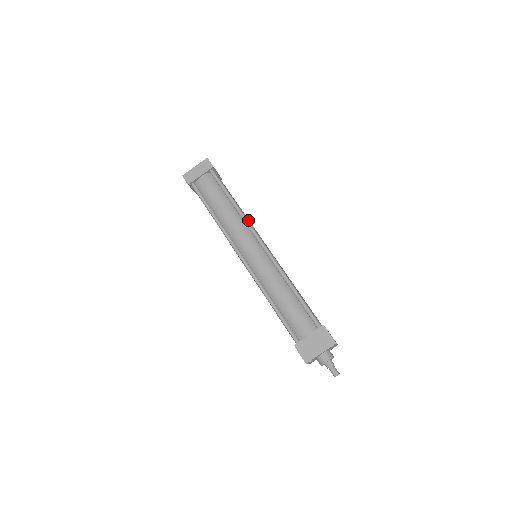
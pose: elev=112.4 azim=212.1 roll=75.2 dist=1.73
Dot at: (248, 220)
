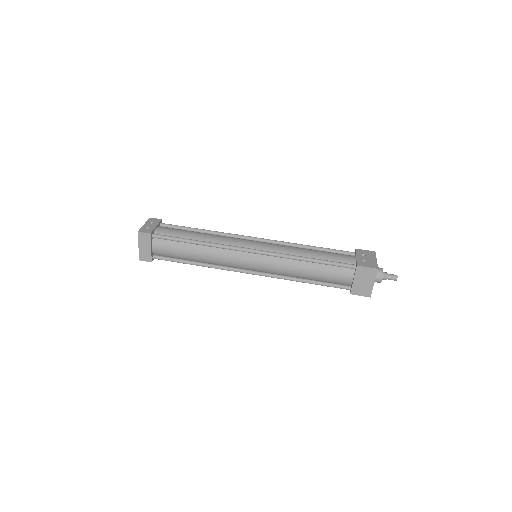
Dot at: (221, 240)
